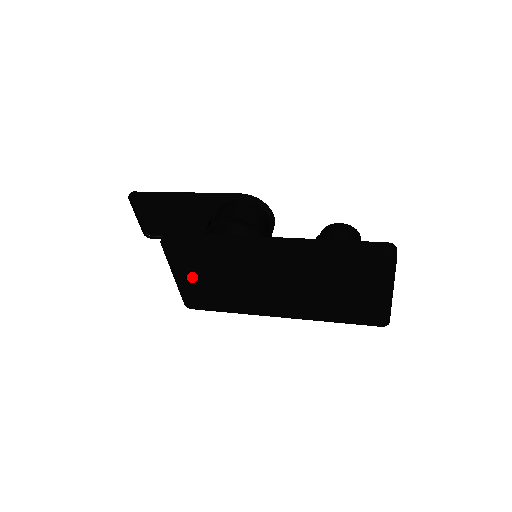
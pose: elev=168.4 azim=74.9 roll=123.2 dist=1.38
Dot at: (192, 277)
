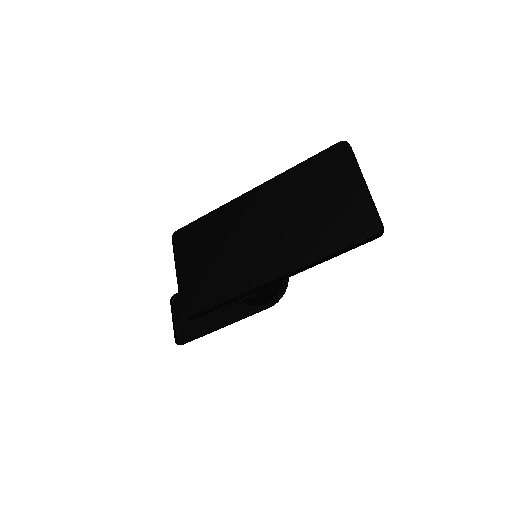
Dot at: (192, 267)
